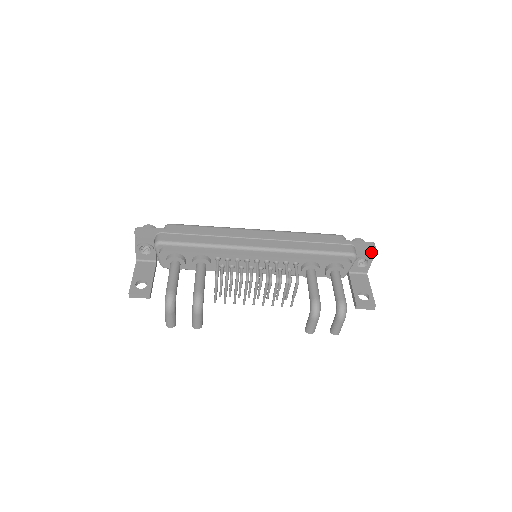
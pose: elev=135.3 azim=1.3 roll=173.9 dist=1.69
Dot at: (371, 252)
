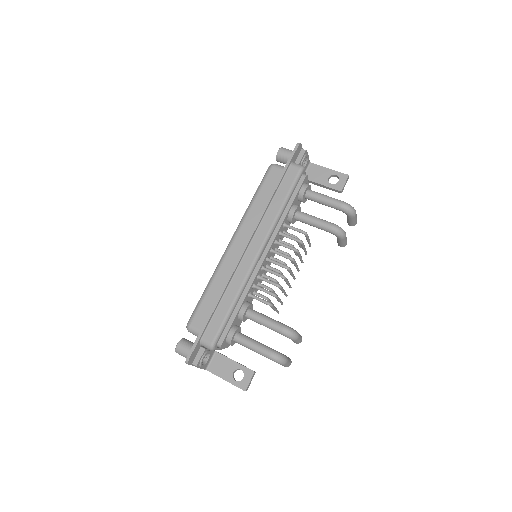
Dot at: (301, 150)
